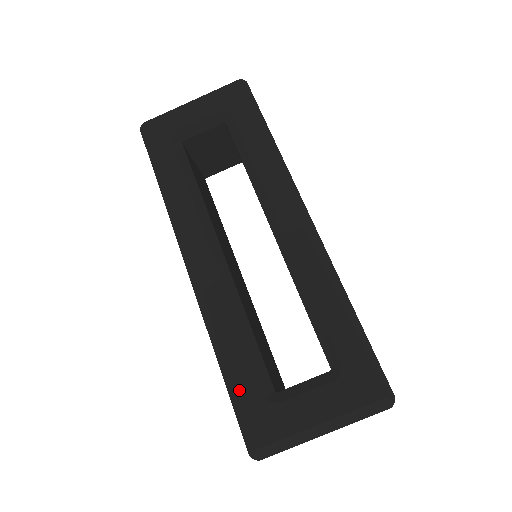
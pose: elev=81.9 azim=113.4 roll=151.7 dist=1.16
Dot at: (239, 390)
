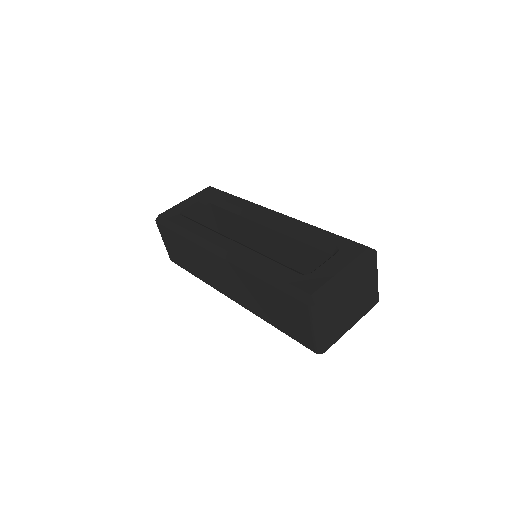
Dot at: (284, 278)
